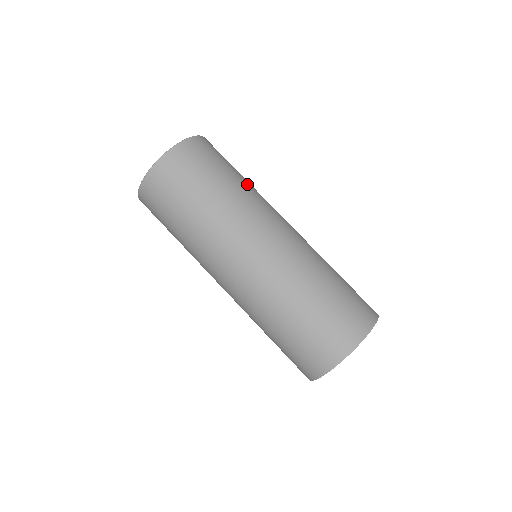
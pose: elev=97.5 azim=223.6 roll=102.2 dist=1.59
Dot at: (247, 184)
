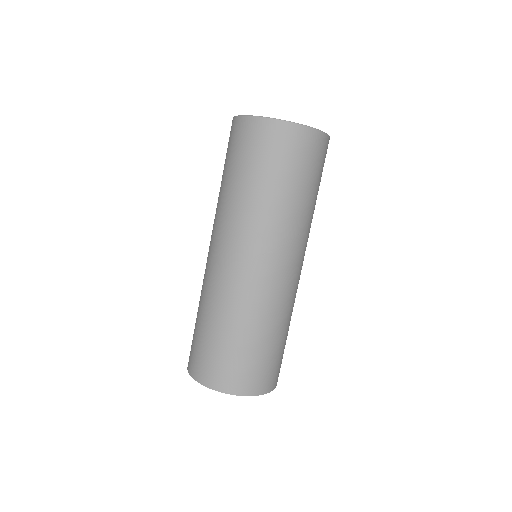
Dot at: occluded
